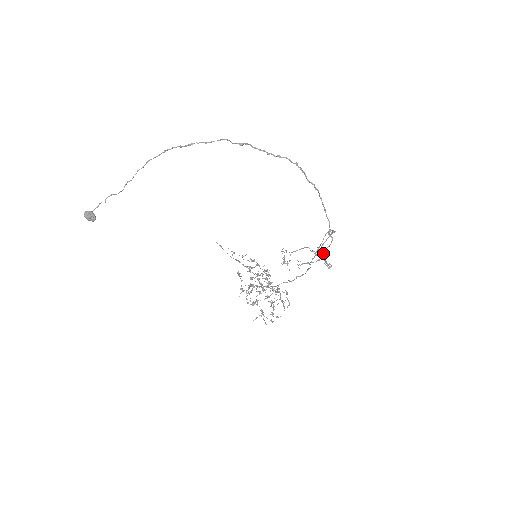
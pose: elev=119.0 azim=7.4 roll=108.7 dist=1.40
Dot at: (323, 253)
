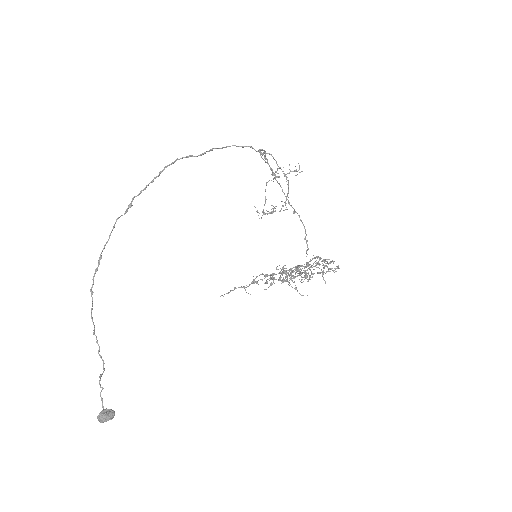
Dot at: occluded
